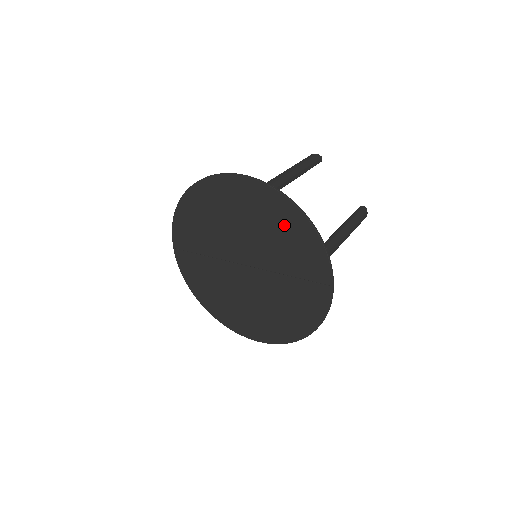
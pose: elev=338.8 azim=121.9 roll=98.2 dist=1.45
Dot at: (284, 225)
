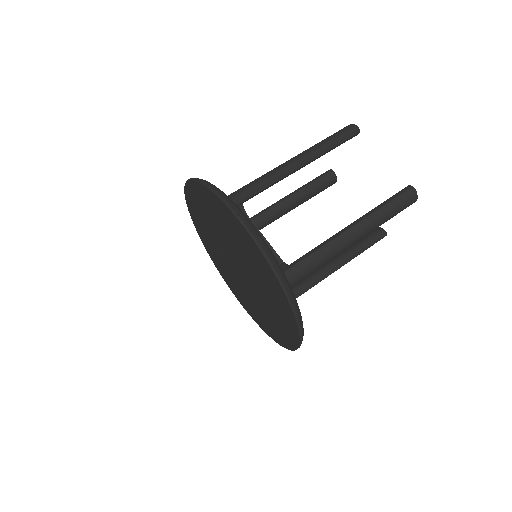
Dot at: (239, 235)
